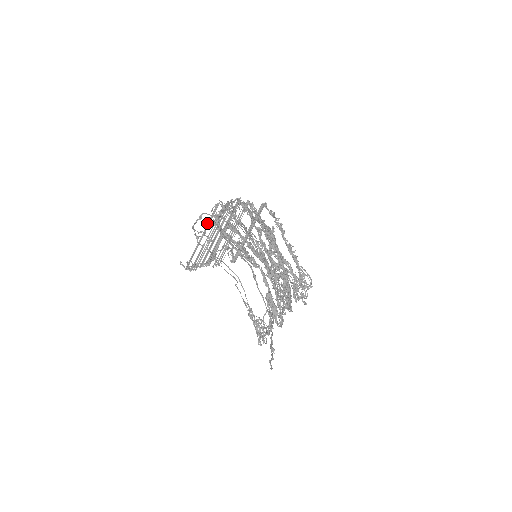
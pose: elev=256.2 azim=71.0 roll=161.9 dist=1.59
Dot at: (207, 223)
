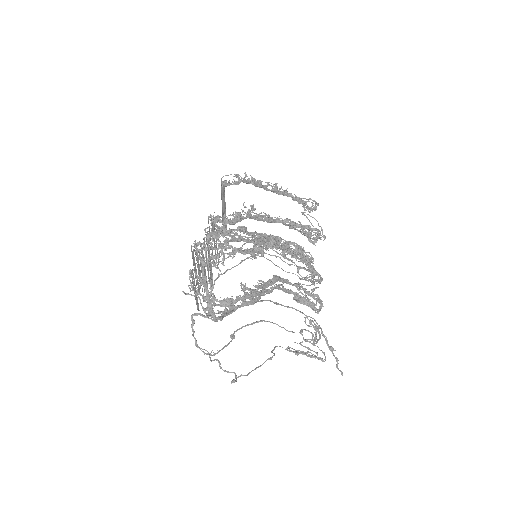
Dot at: (192, 283)
